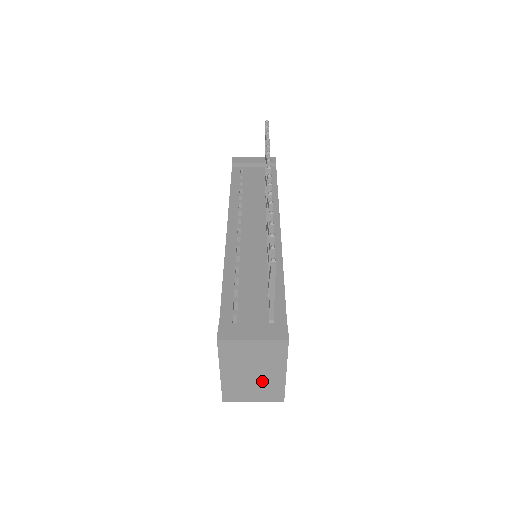
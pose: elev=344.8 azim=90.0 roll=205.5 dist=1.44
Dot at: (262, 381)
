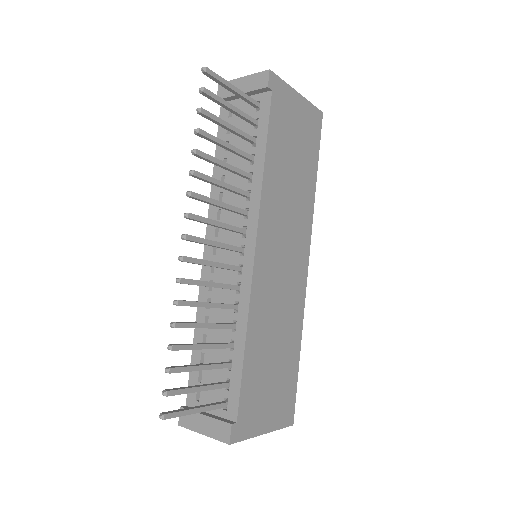
Dot at: occluded
